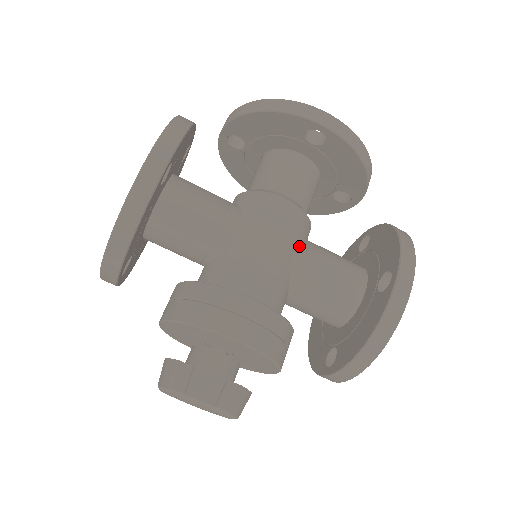
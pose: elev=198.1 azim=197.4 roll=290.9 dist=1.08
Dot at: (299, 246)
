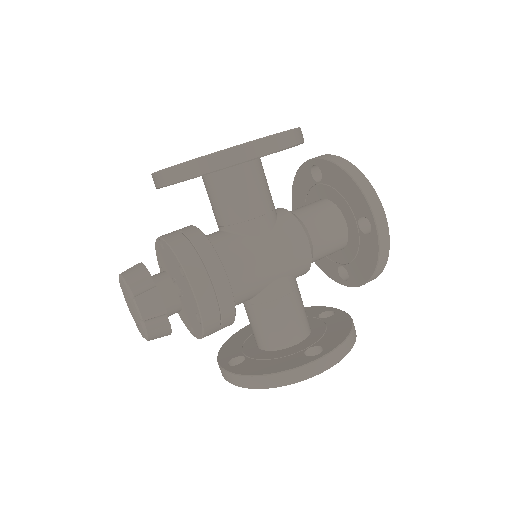
Dot at: (287, 278)
